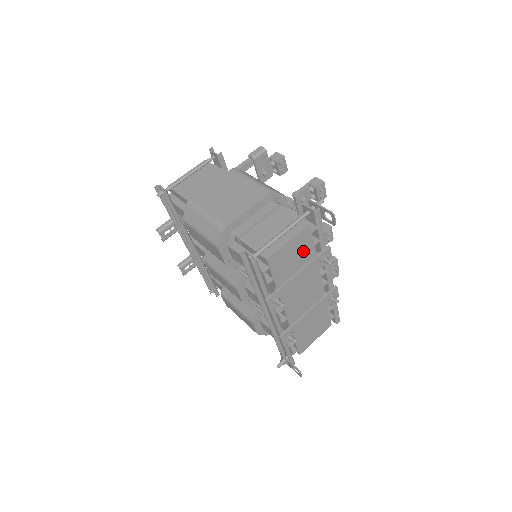
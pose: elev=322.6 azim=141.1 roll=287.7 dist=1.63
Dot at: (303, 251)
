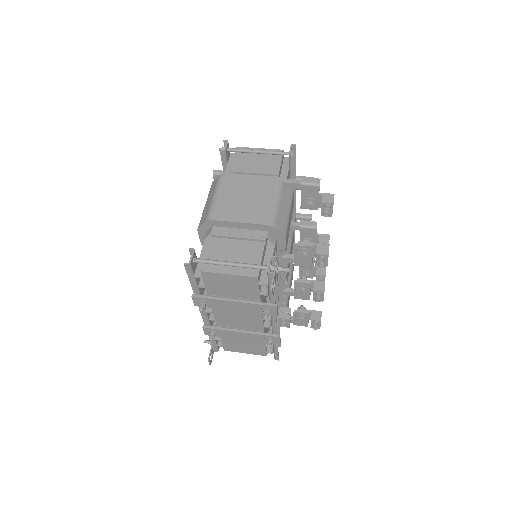
Dot at: (245, 290)
